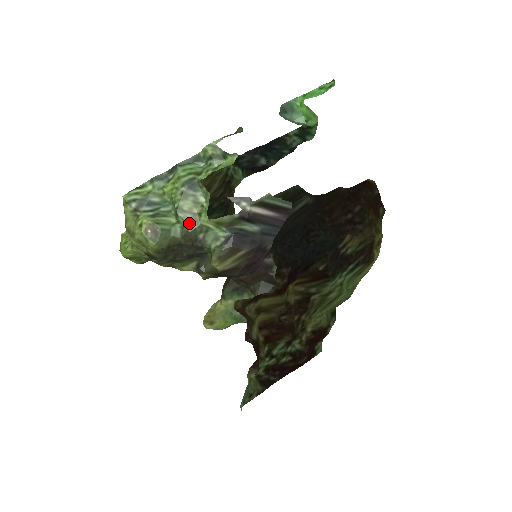
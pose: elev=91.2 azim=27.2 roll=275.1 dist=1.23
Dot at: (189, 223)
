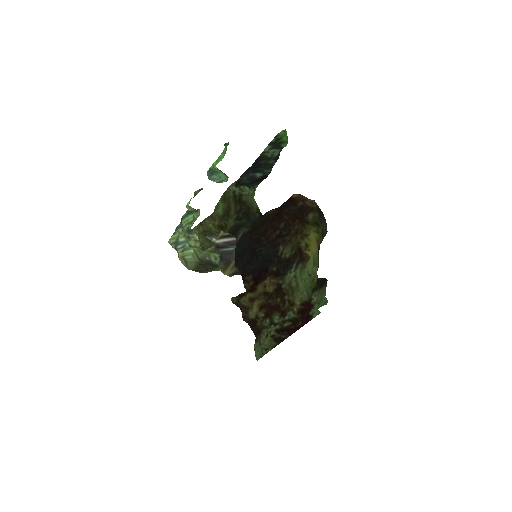
Dot at: (198, 253)
